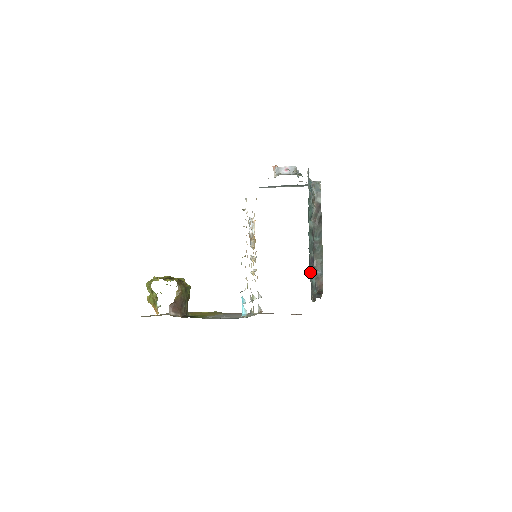
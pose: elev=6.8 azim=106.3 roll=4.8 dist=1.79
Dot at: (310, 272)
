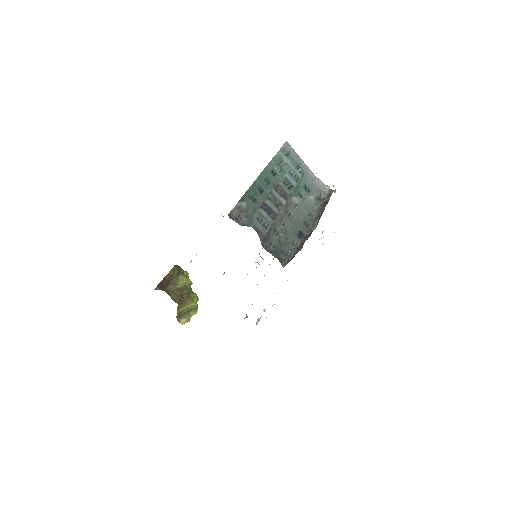
Dot at: (254, 212)
